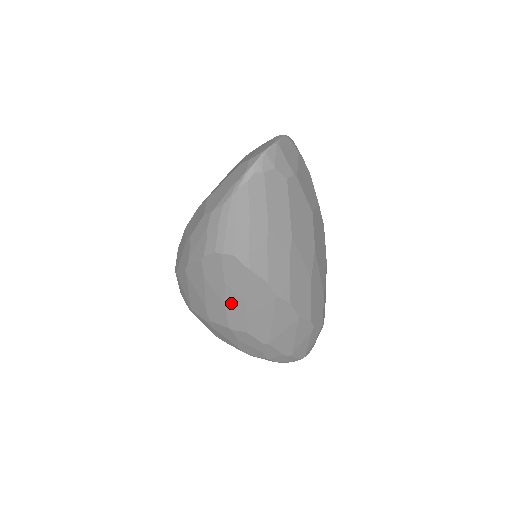
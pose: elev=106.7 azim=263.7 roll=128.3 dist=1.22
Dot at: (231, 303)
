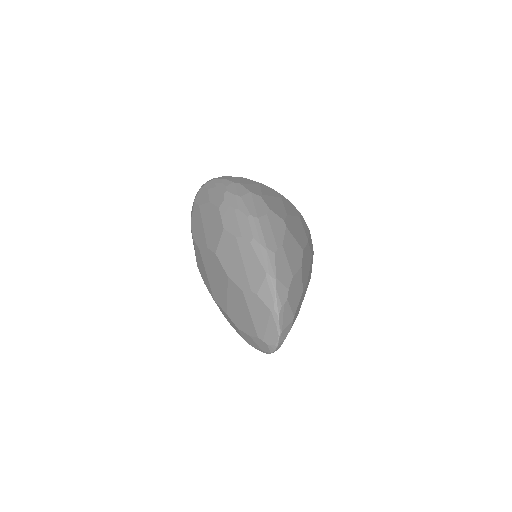
Dot at: occluded
